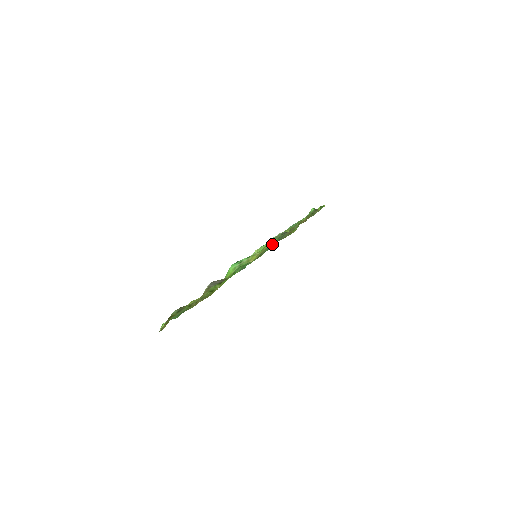
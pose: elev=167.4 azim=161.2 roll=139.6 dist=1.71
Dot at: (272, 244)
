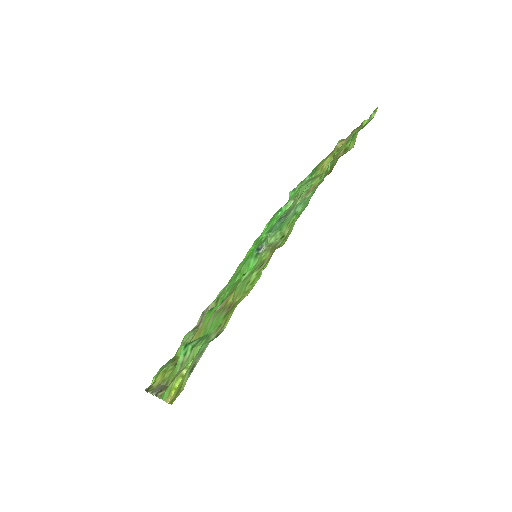
Dot at: occluded
